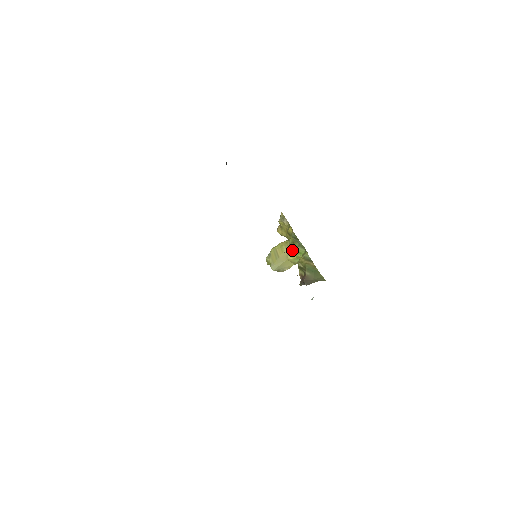
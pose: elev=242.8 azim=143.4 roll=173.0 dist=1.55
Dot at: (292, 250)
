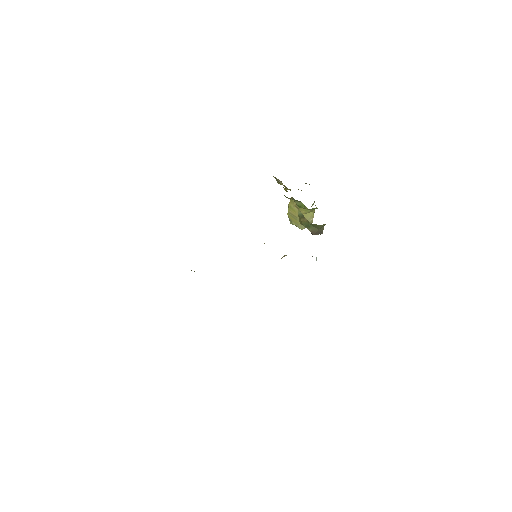
Dot at: (297, 206)
